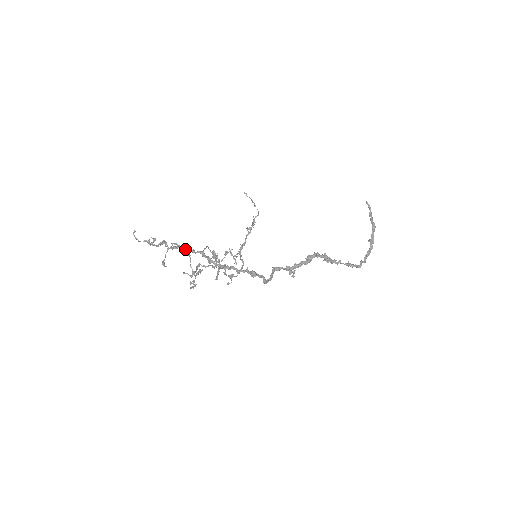
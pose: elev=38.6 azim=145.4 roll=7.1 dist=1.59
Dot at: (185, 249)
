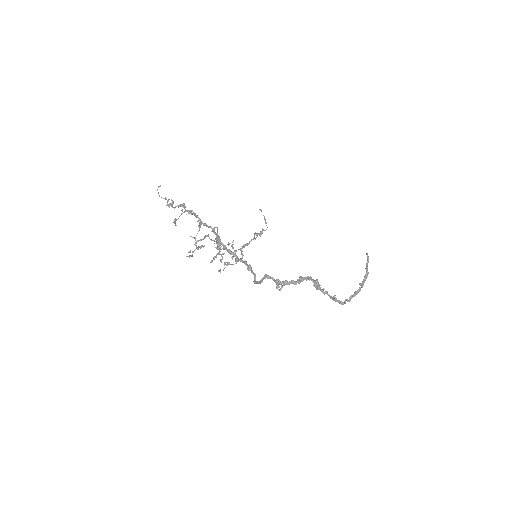
Dot at: (199, 219)
